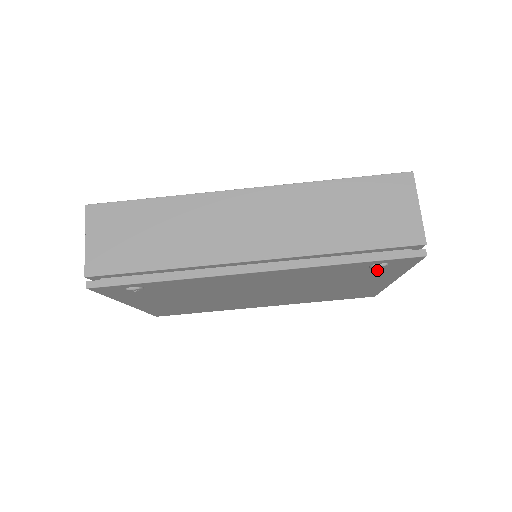
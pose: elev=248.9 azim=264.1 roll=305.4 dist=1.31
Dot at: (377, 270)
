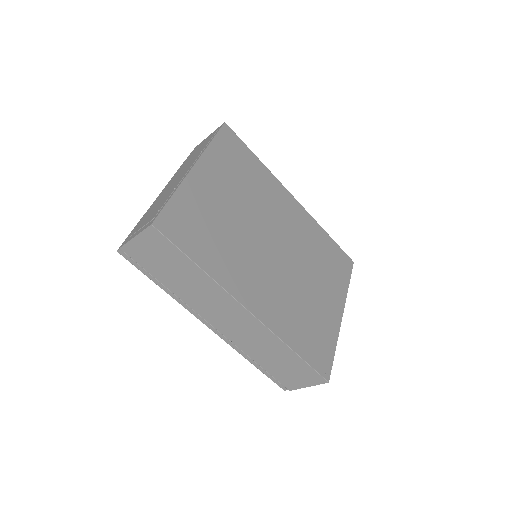
Dot at: occluded
